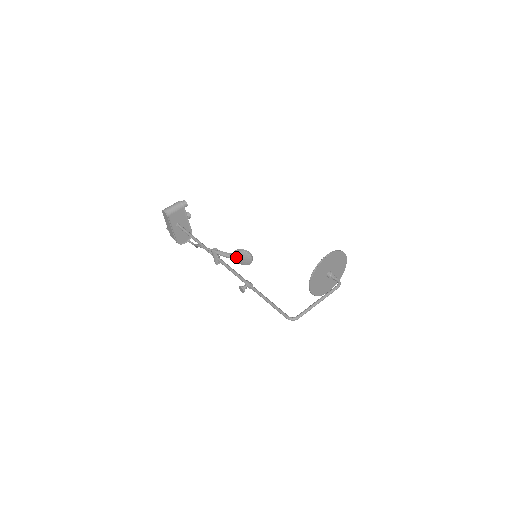
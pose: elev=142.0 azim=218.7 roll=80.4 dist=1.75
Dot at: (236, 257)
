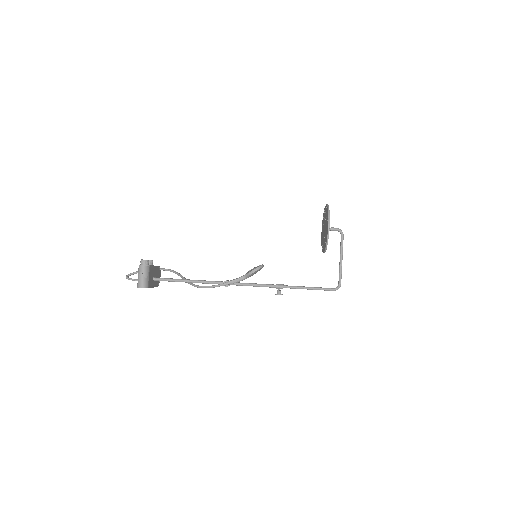
Dot at: occluded
